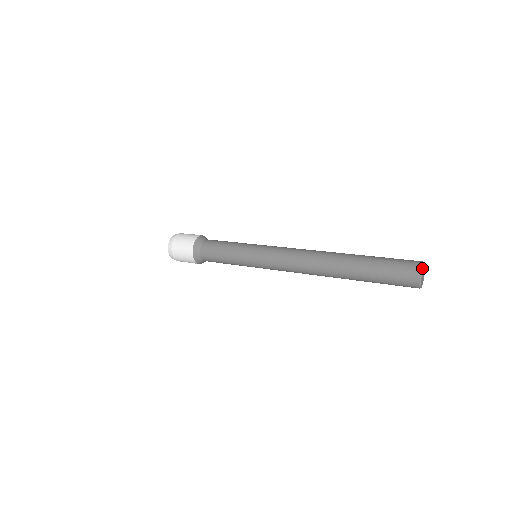
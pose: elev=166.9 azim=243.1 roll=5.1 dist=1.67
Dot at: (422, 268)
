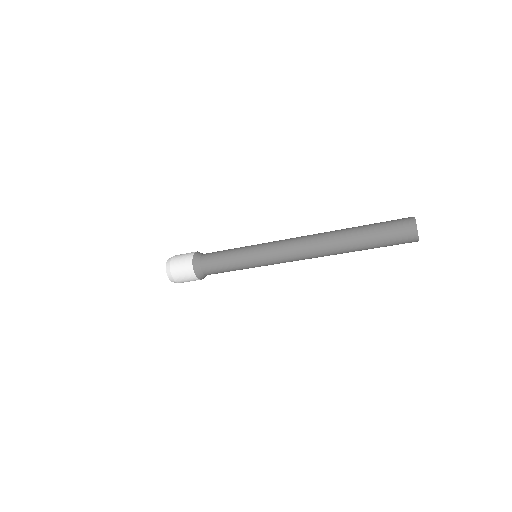
Dot at: occluded
